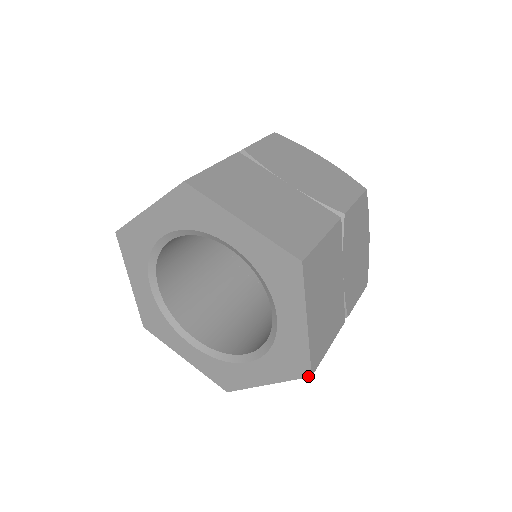
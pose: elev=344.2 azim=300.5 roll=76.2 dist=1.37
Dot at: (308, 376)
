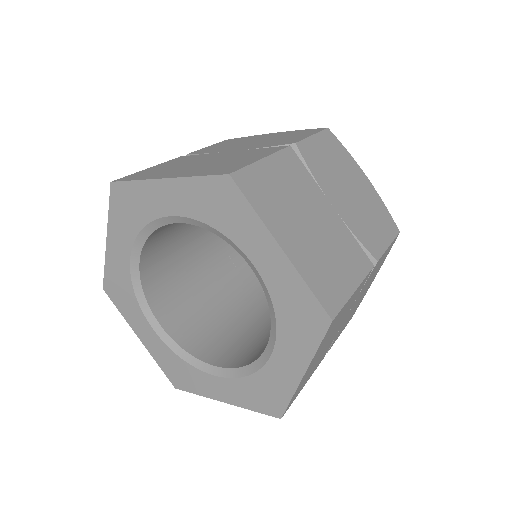
Dot at: (329, 323)
